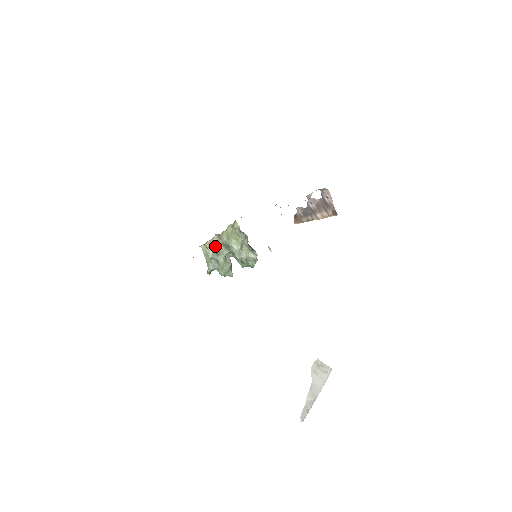
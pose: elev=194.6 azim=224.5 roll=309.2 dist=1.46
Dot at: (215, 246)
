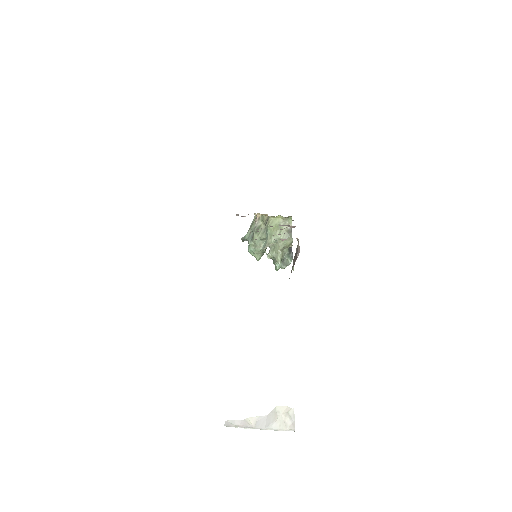
Dot at: (263, 223)
